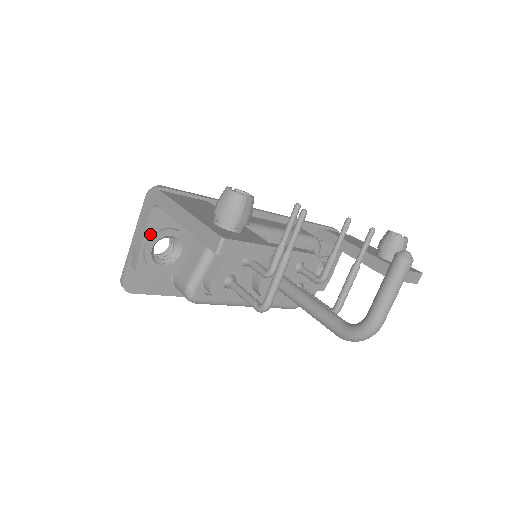
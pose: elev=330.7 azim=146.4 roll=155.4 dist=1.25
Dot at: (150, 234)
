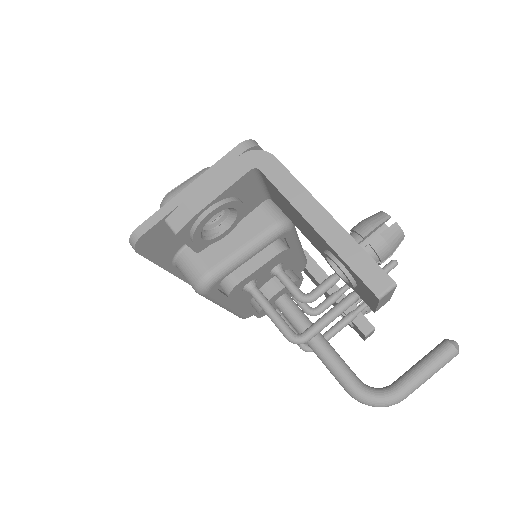
Dot at: (222, 198)
